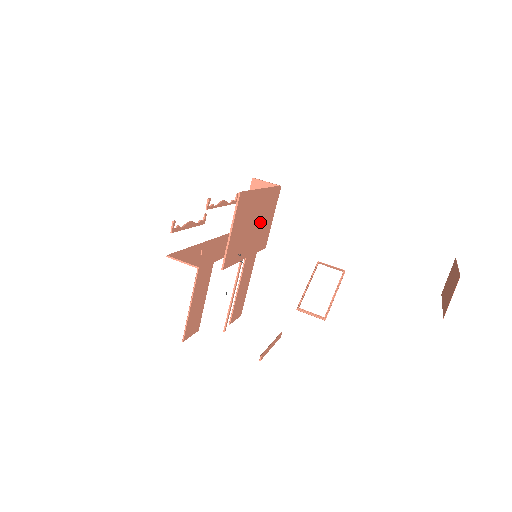
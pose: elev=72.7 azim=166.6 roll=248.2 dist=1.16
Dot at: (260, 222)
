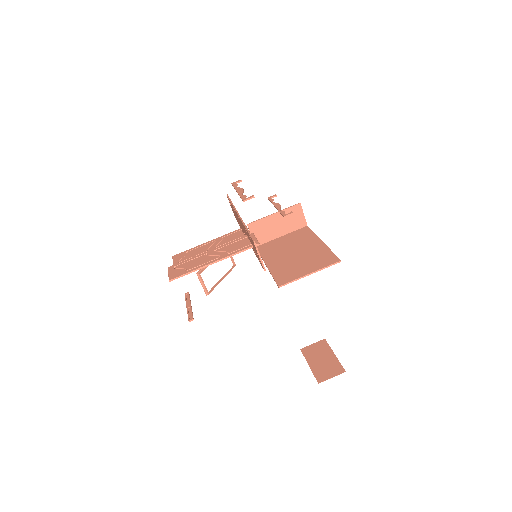
Dot at: (290, 248)
